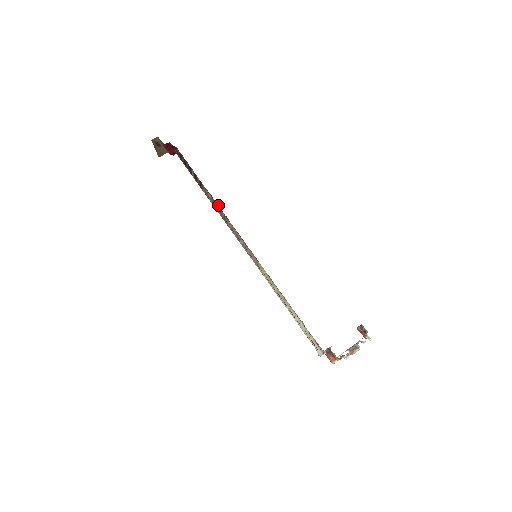
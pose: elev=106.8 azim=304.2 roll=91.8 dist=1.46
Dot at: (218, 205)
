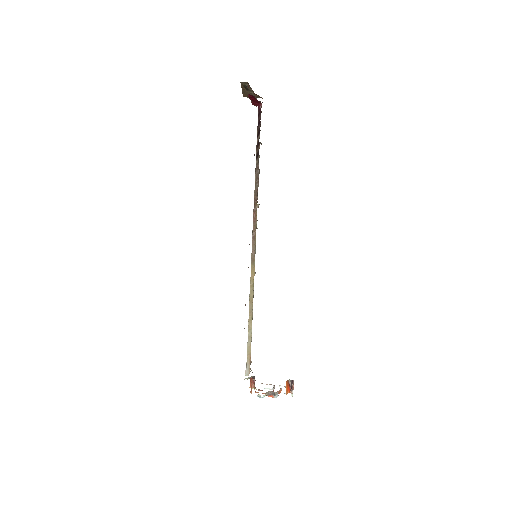
Dot at: occluded
